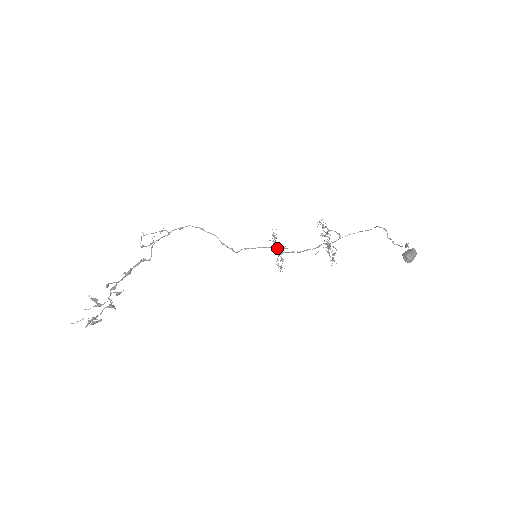
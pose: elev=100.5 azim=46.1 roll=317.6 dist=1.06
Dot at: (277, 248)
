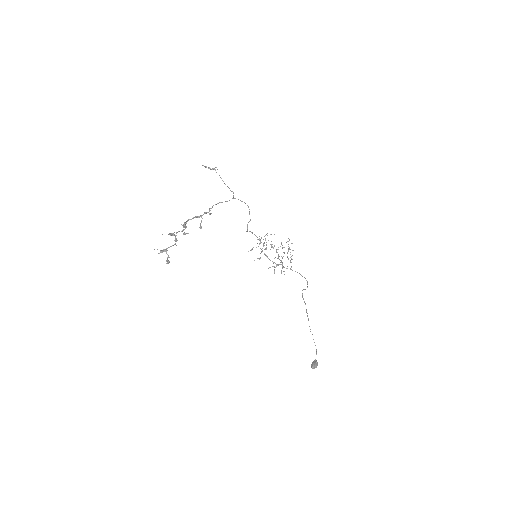
Dot at: occluded
